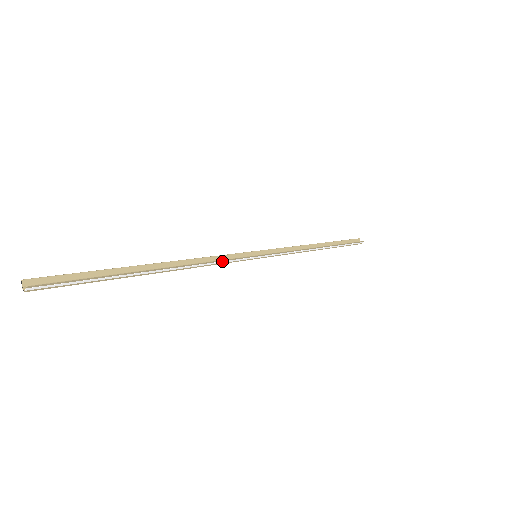
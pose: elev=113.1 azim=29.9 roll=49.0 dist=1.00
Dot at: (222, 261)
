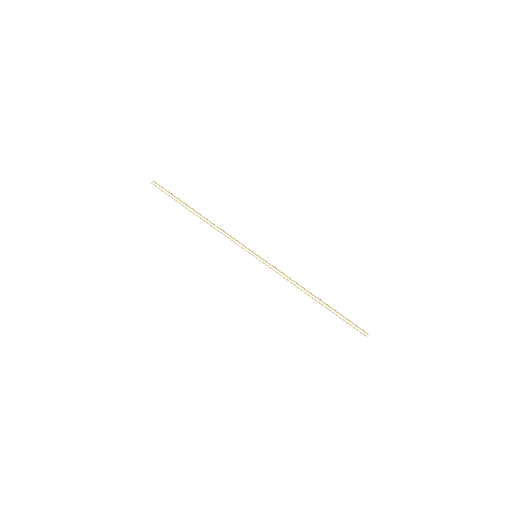
Dot at: (232, 238)
